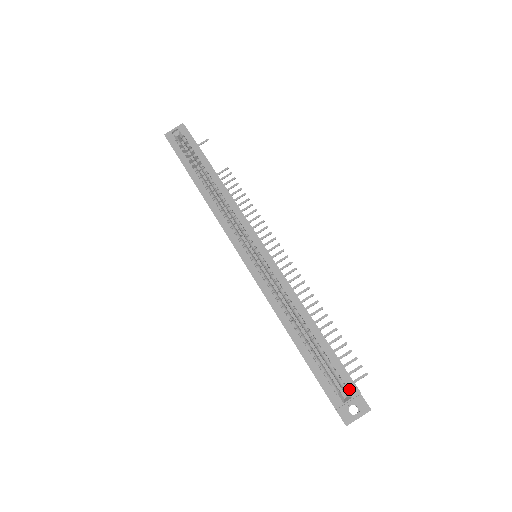
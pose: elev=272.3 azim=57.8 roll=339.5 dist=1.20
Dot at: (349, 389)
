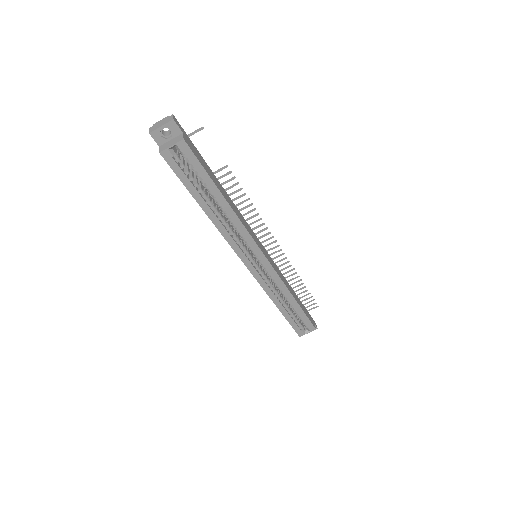
Dot at: (310, 329)
